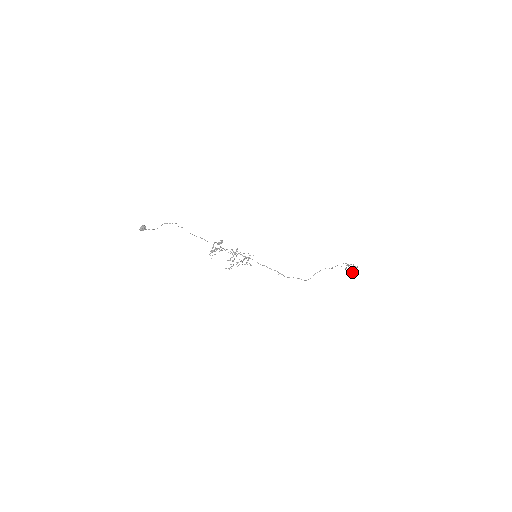
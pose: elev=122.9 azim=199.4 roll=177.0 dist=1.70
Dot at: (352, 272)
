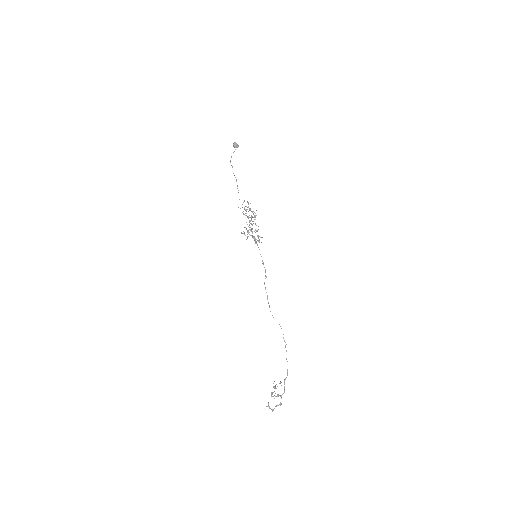
Dot at: occluded
